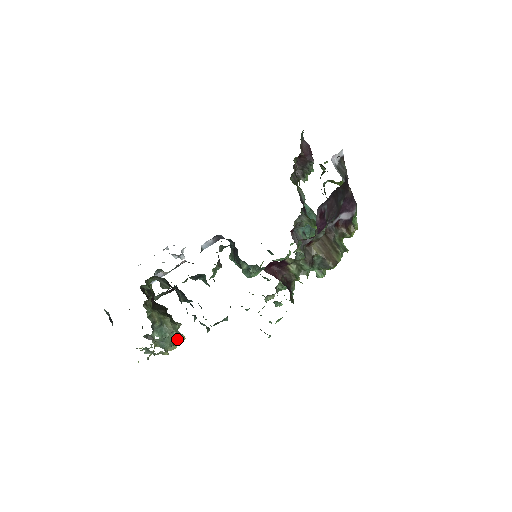
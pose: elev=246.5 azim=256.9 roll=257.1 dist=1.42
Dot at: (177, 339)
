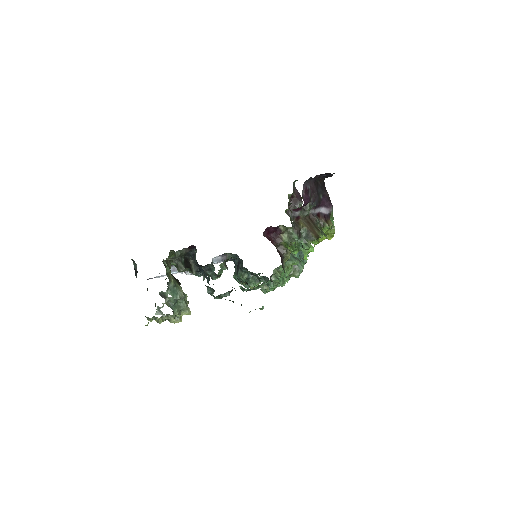
Dot at: (184, 311)
